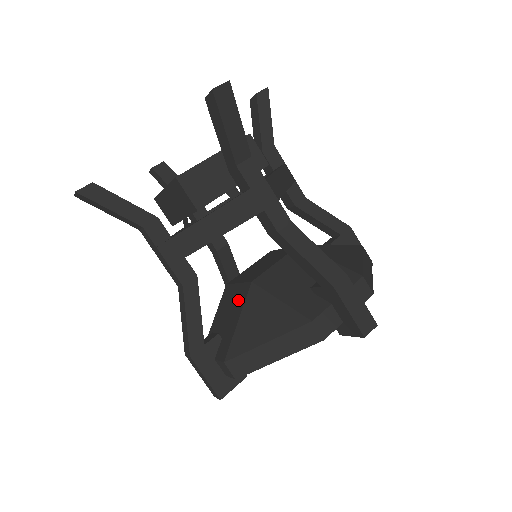
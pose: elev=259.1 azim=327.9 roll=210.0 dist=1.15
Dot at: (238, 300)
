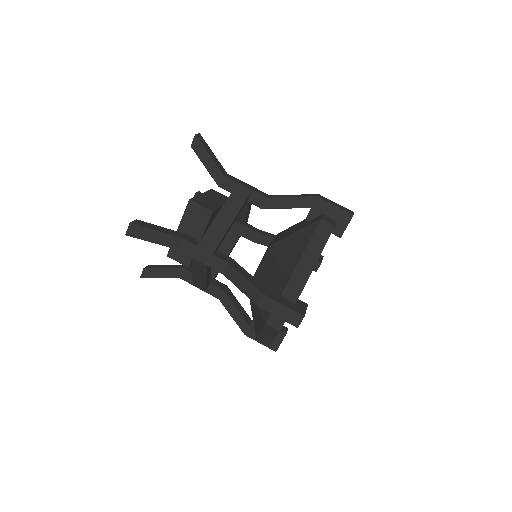
Dot at: (267, 264)
